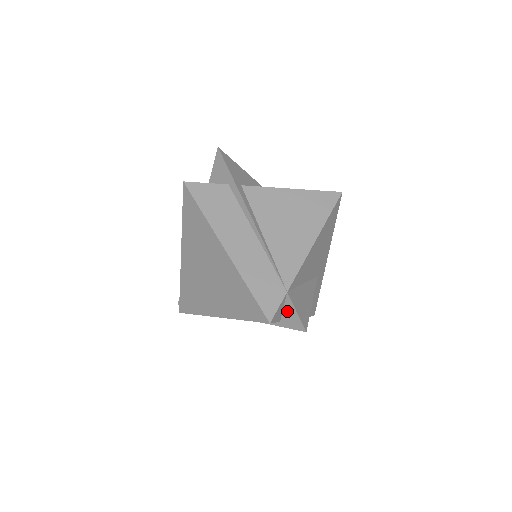
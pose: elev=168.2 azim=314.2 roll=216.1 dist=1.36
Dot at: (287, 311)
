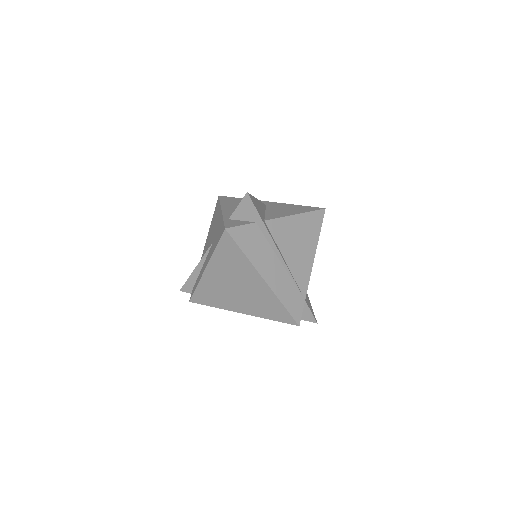
Dot at: (303, 311)
